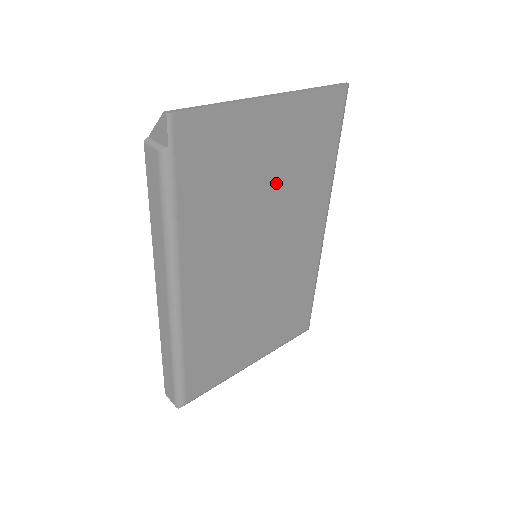
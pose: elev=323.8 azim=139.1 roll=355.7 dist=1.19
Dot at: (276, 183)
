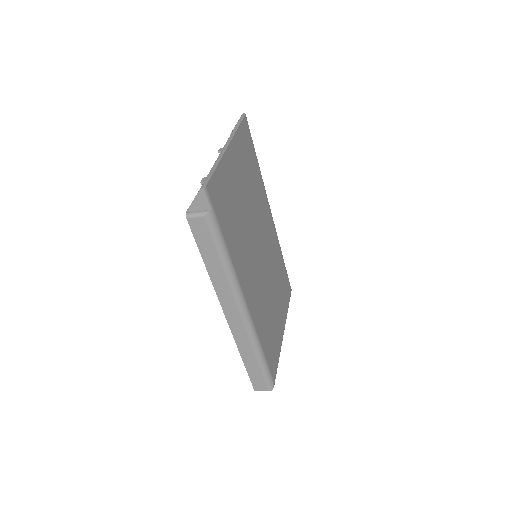
Dot at: (248, 200)
